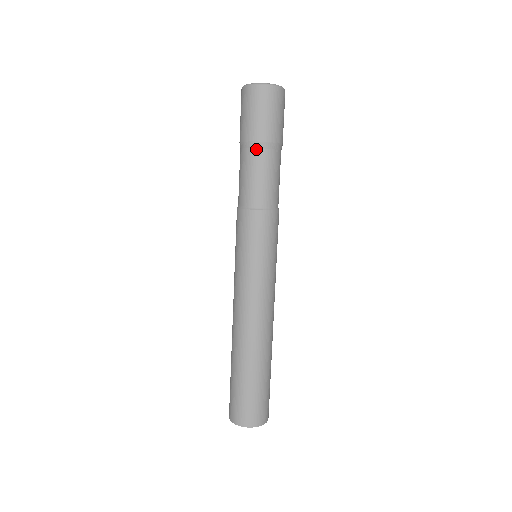
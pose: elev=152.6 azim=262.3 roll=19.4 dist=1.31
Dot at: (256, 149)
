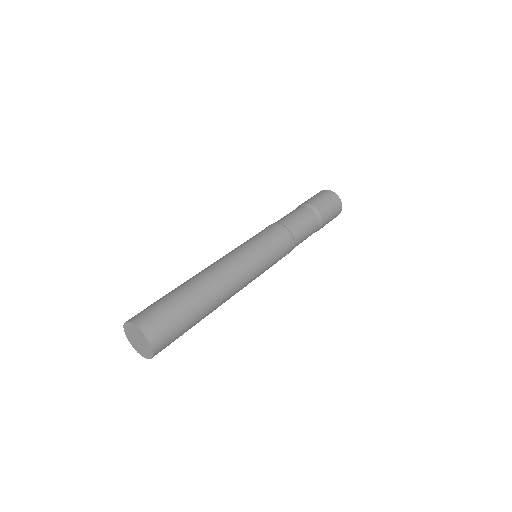
Dot at: (300, 207)
